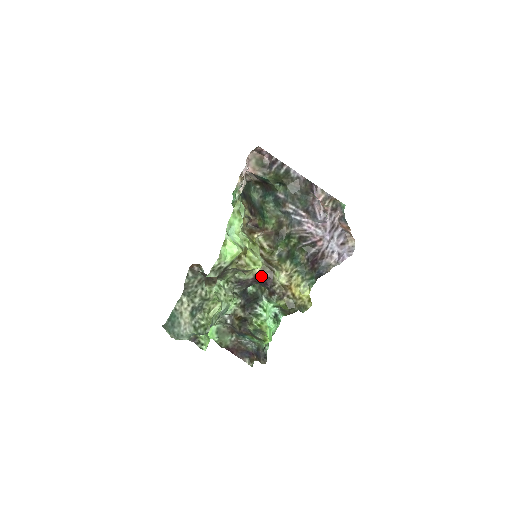
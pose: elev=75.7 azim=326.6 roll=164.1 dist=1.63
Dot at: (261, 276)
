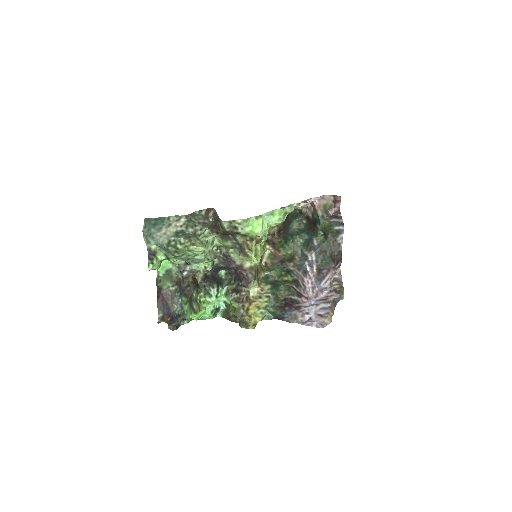
Dot at: (244, 271)
